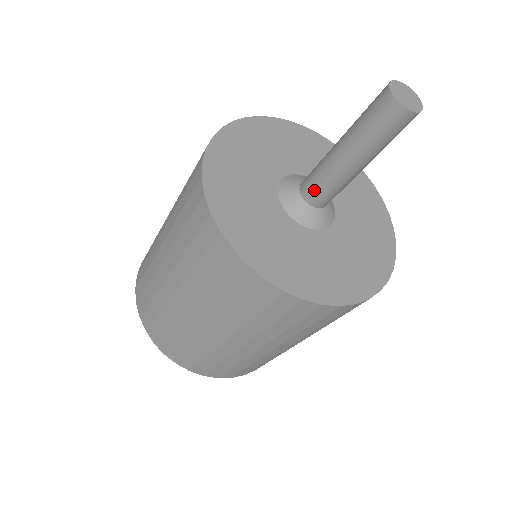
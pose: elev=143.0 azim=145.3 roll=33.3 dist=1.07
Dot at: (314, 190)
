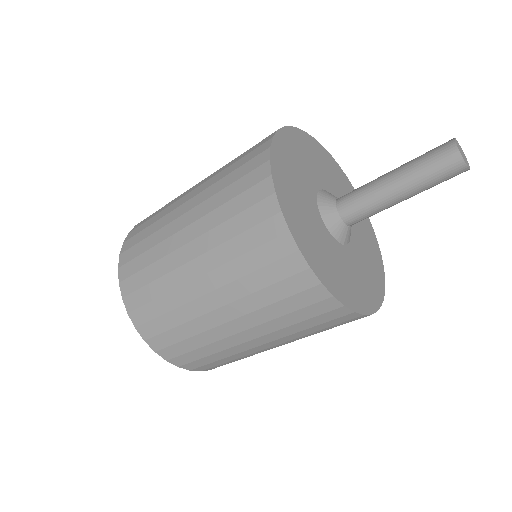
Dot at: (362, 219)
